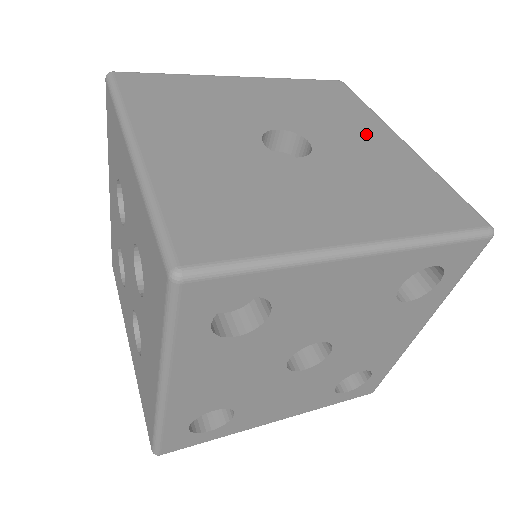
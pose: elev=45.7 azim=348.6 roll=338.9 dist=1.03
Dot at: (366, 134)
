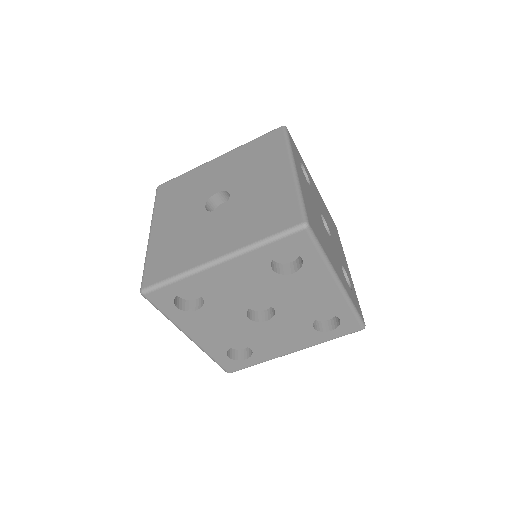
Dot at: (269, 173)
